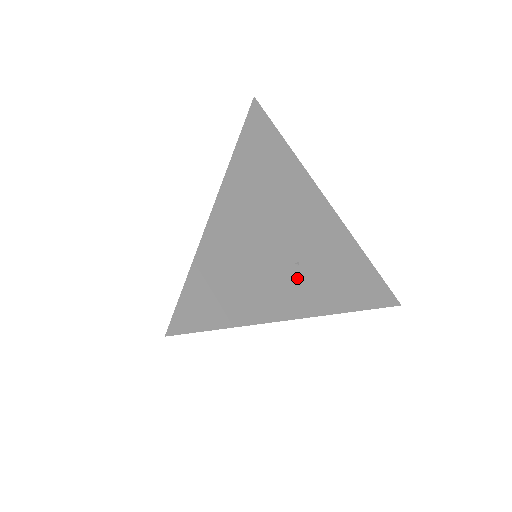
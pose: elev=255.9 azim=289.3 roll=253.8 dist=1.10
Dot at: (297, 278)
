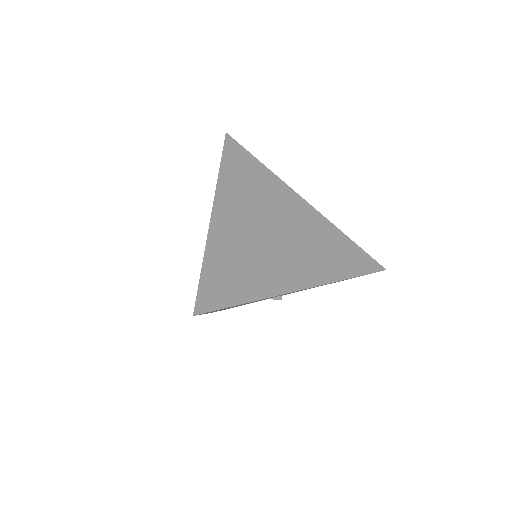
Dot at: (290, 260)
